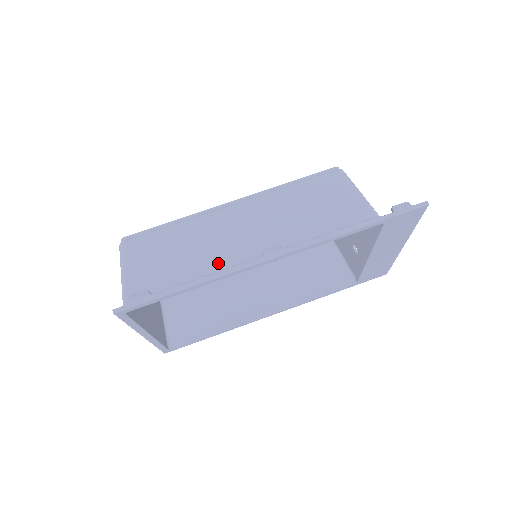
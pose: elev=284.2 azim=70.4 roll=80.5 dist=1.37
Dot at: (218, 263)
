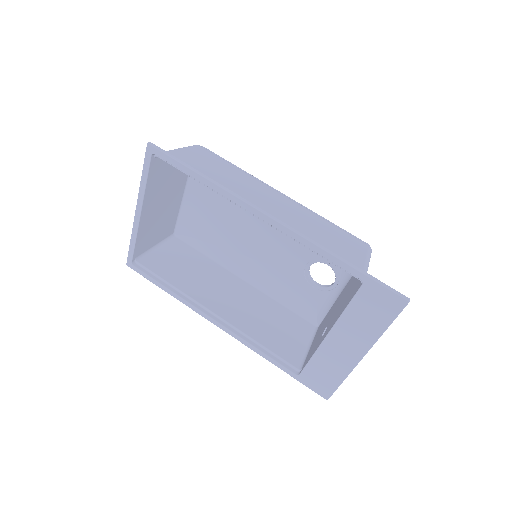
Dot at: occluded
